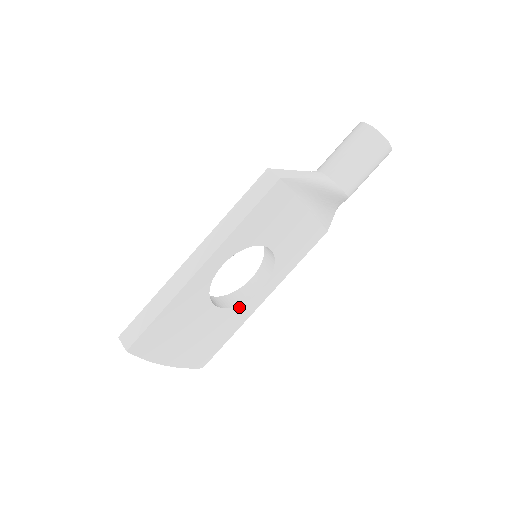
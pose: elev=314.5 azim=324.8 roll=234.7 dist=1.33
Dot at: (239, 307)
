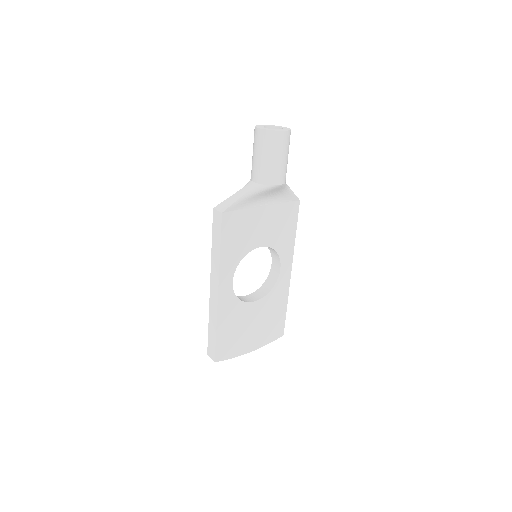
Dot at: (274, 289)
